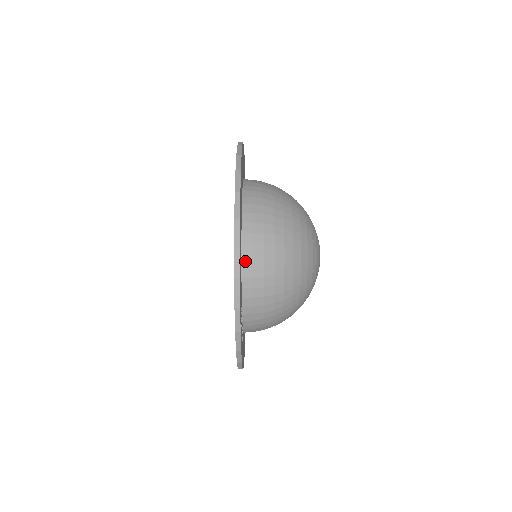
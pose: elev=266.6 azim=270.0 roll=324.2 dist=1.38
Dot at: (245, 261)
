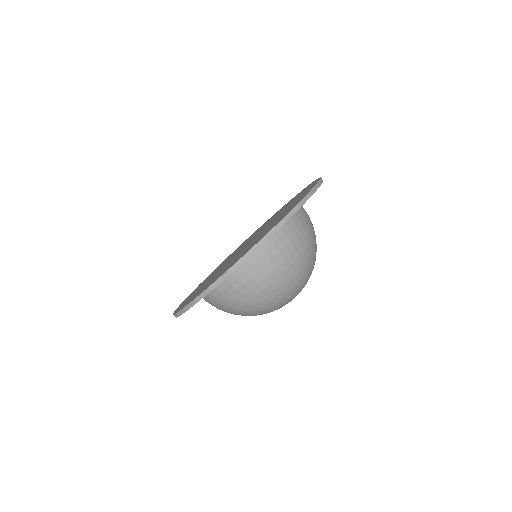
Dot at: (223, 281)
